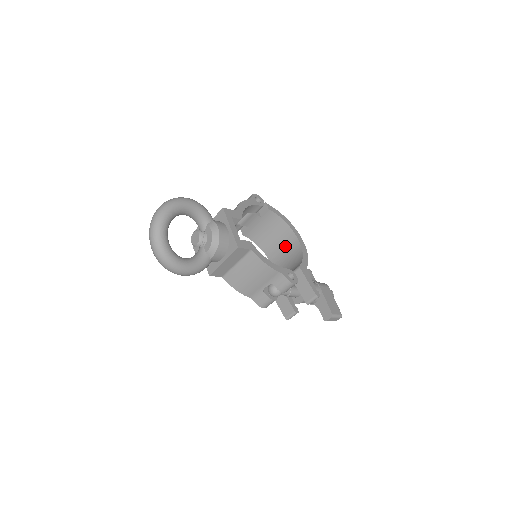
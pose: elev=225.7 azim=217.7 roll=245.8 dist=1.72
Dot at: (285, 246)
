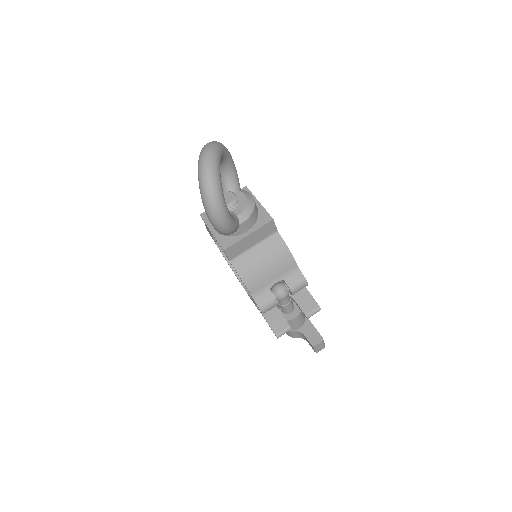
Dot at: occluded
